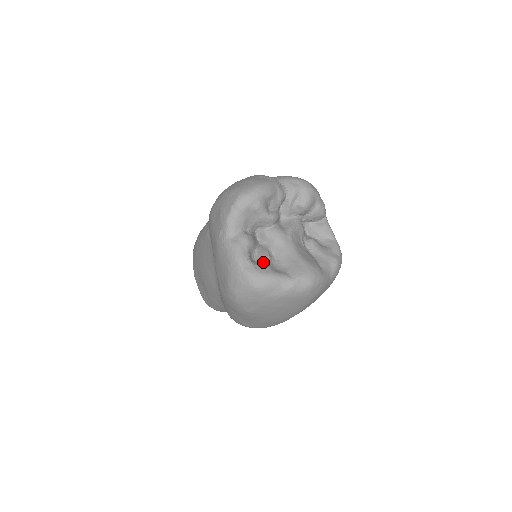
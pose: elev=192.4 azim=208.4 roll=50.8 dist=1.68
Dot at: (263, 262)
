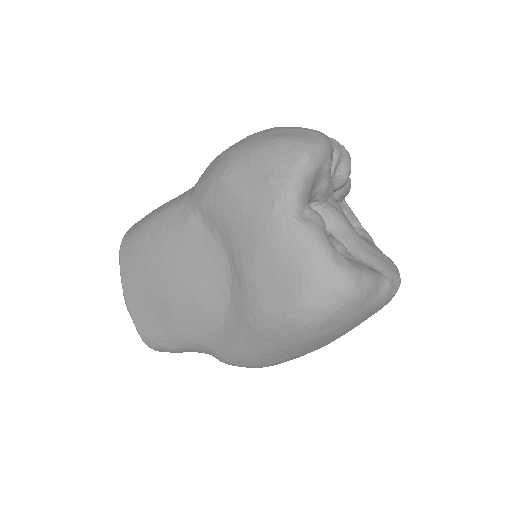
Dot at: (345, 254)
